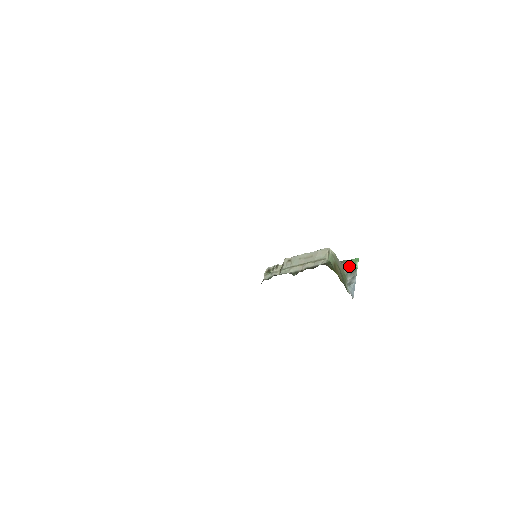
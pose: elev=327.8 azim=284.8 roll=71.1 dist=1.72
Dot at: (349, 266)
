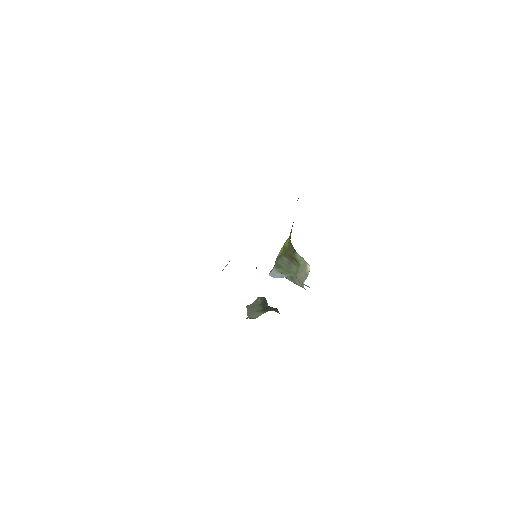
Dot at: occluded
